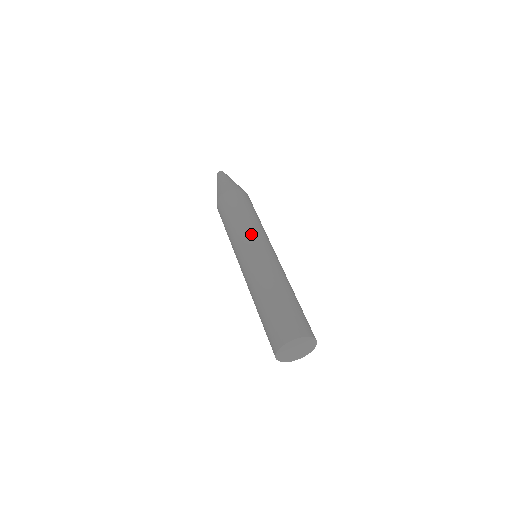
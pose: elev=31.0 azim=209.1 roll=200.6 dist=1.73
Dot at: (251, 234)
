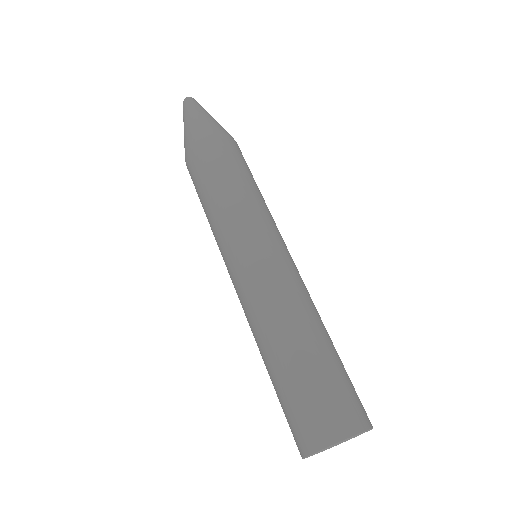
Dot at: (274, 222)
